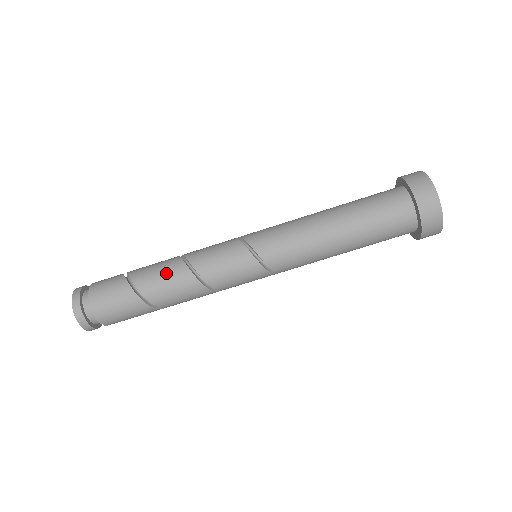
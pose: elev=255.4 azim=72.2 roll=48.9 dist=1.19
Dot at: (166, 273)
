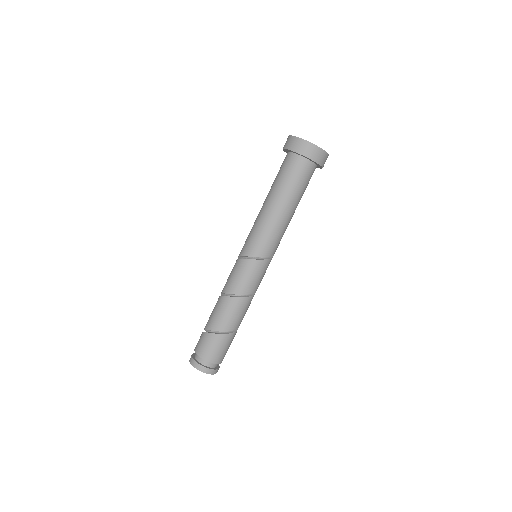
Dot at: (227, 311)
